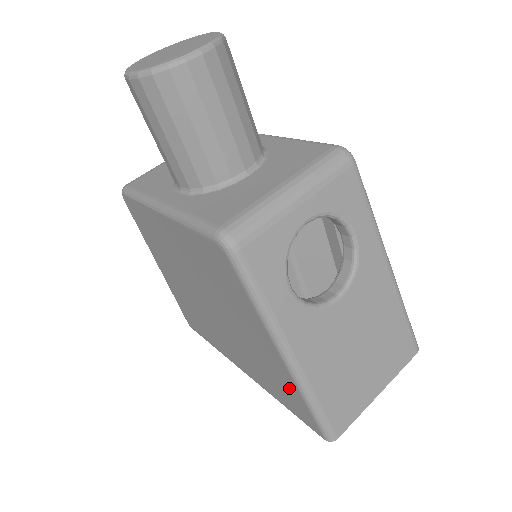
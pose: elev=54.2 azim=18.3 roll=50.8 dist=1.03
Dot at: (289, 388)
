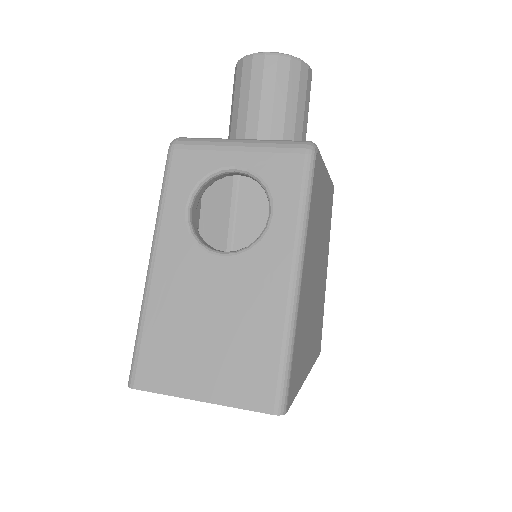
Dot at: occluded
